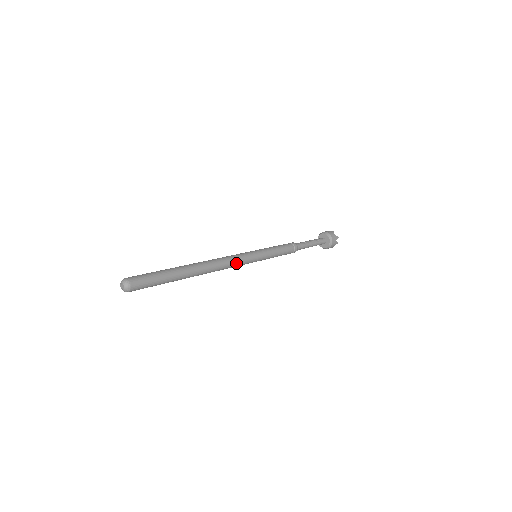
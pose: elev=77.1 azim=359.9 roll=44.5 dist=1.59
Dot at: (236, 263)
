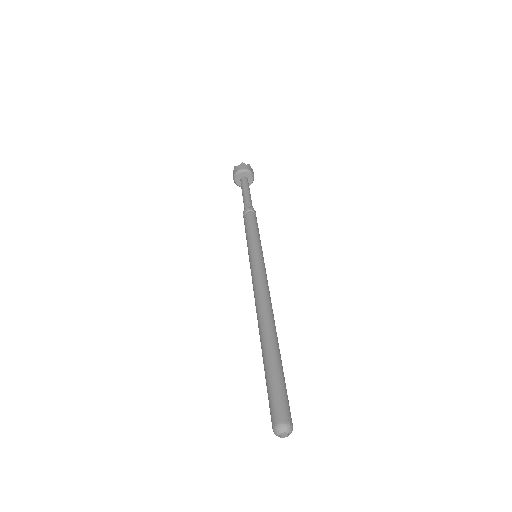
Dot at: occluded
